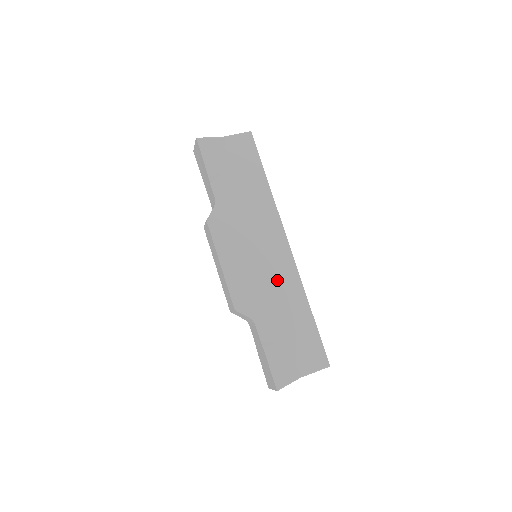
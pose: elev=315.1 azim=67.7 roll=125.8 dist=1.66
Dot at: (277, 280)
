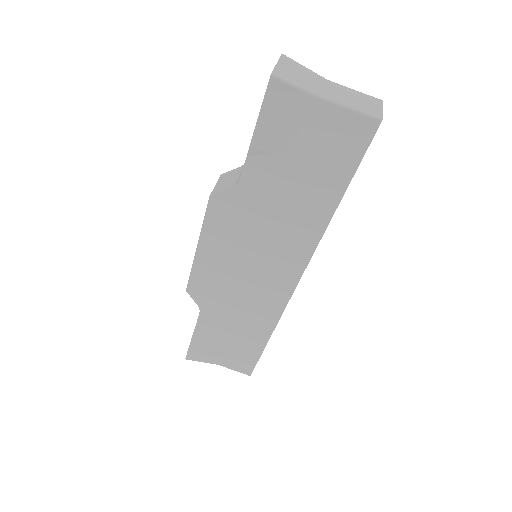
Dot at: (253, 300)
